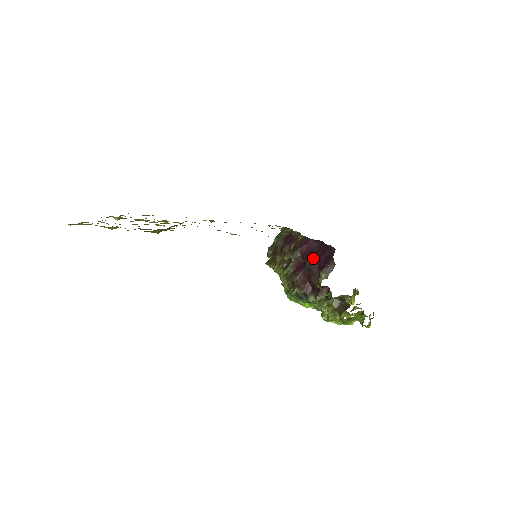
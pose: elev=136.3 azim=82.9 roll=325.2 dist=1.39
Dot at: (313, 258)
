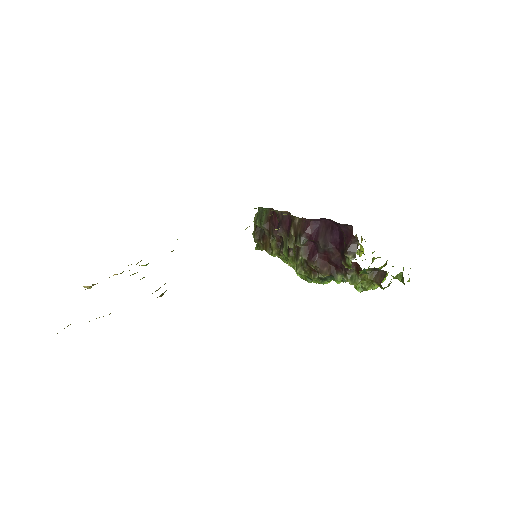
Dot at: (325, 239)
